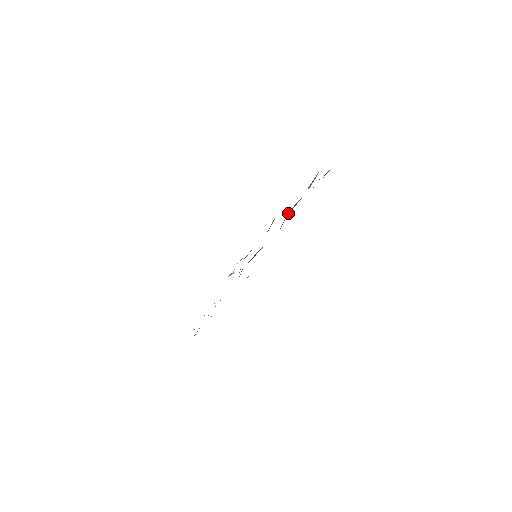
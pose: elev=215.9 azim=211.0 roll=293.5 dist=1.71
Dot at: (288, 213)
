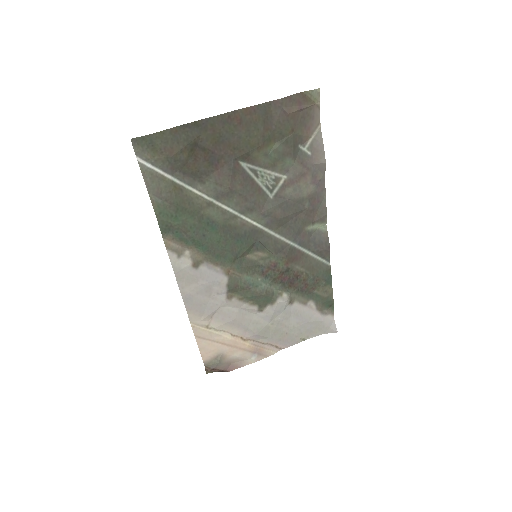
Dot at: (288, 195)
